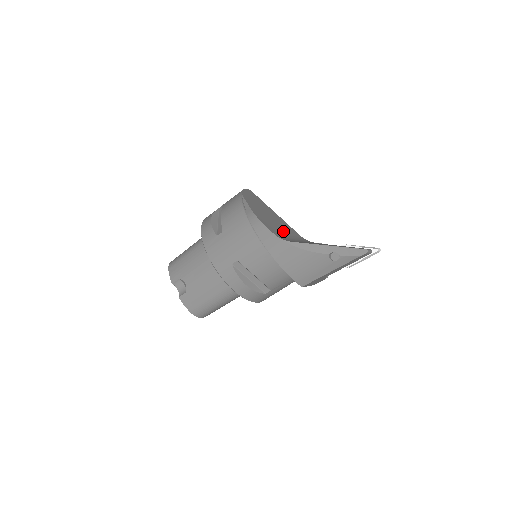
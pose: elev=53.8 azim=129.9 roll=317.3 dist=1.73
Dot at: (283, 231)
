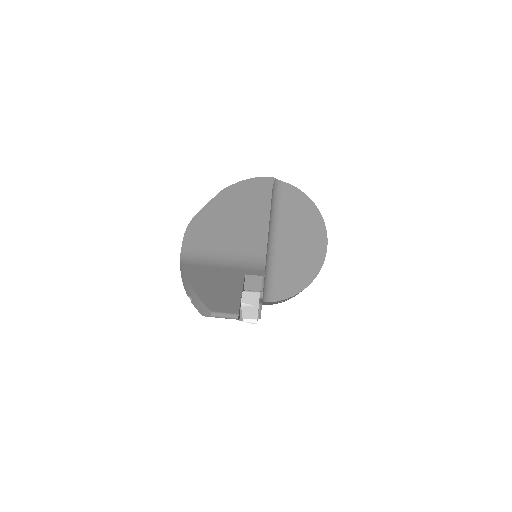
Dot at: (221, 245)
